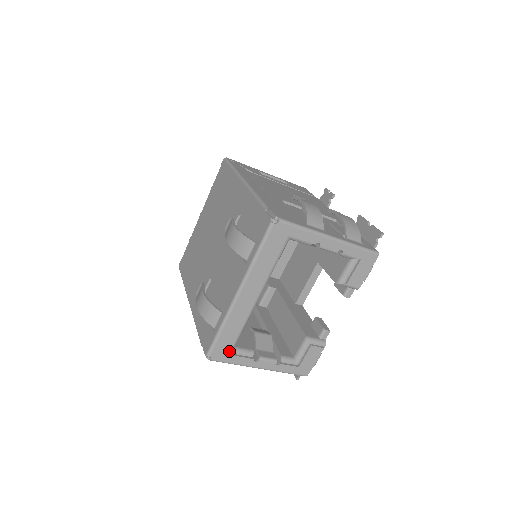
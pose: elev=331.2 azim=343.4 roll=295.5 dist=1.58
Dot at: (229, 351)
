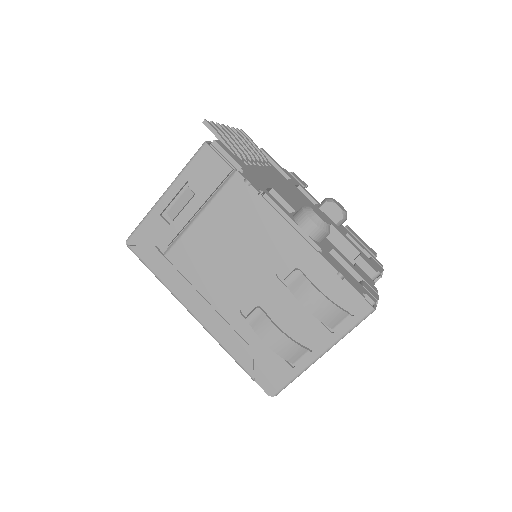
Dot at: occluded
